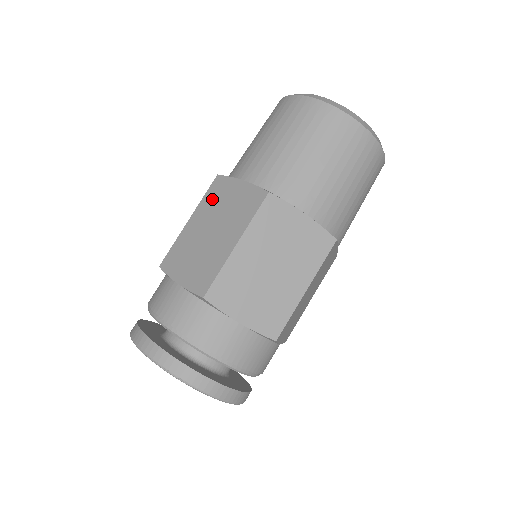
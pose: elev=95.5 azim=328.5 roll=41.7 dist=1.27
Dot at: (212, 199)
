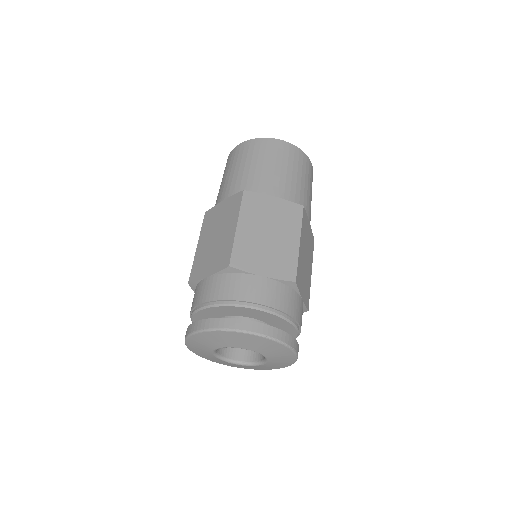
Dot at: (252, 209)
